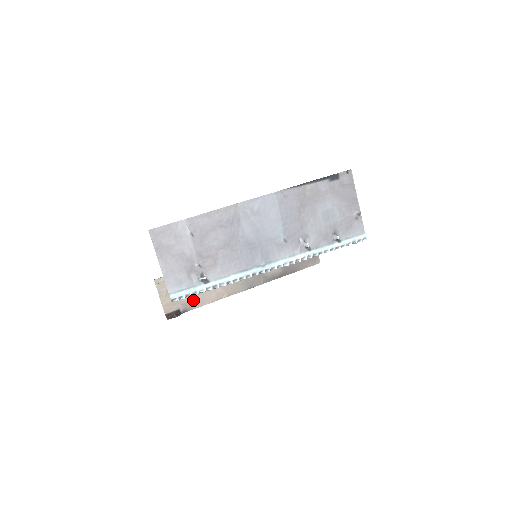
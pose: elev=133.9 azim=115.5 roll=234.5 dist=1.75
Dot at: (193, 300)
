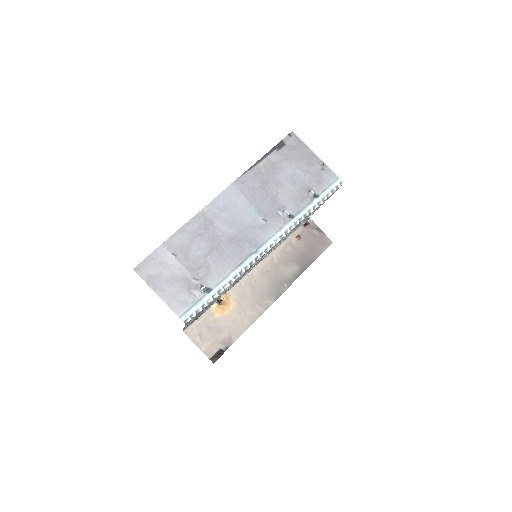
Dot at: (229, 334)
